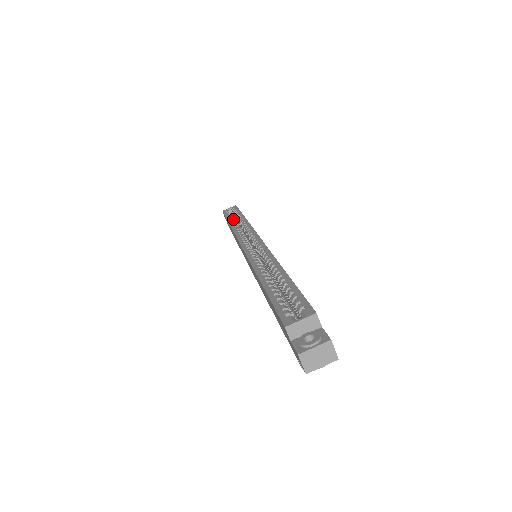
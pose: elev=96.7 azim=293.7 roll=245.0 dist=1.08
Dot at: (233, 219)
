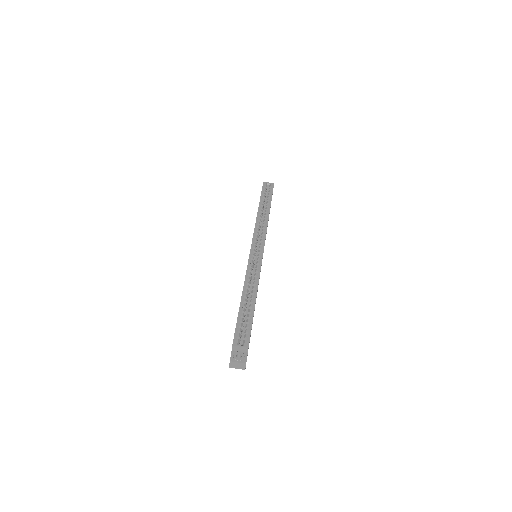
Dot at: (263, 204)
